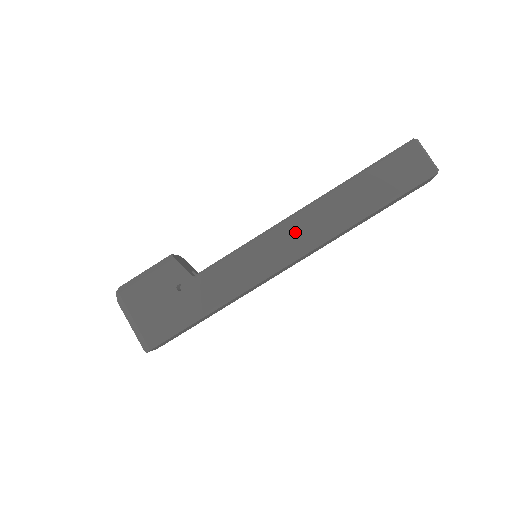
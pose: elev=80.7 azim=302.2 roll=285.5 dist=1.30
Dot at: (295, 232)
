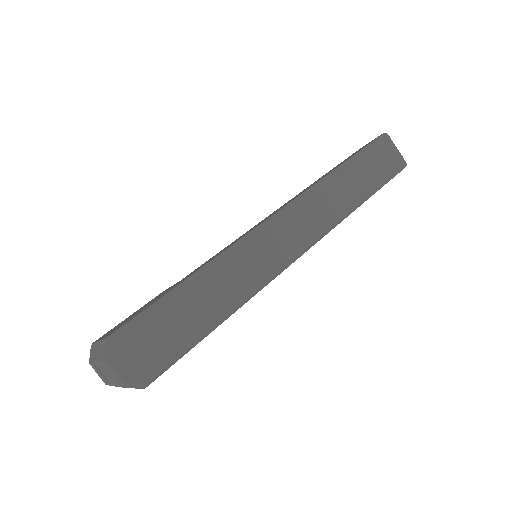
Dot at: occluded
